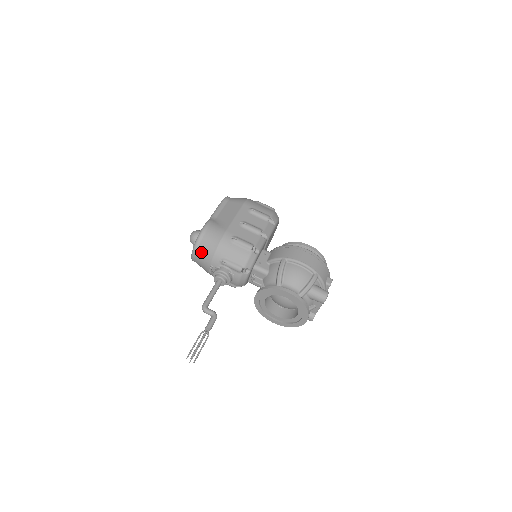
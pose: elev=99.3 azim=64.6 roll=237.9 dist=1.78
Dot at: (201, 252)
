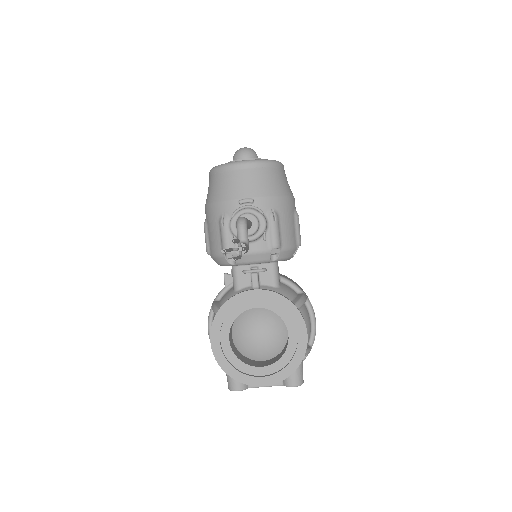
Dot at: (262, 175)
